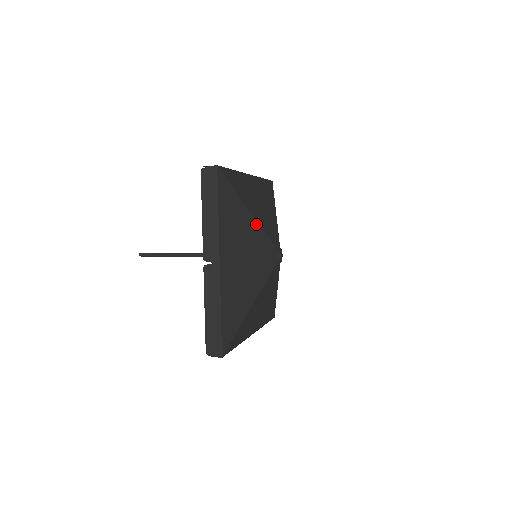
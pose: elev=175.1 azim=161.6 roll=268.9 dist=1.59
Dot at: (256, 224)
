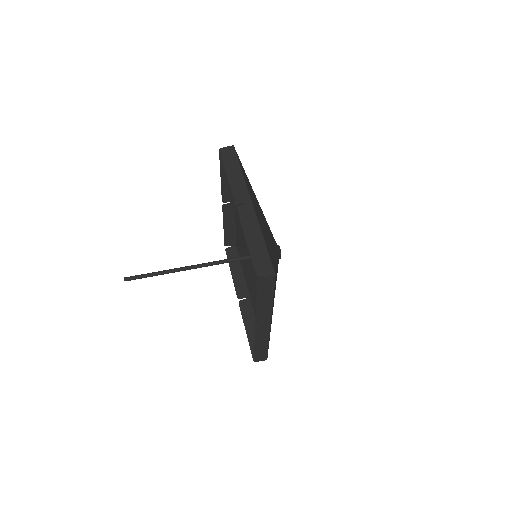
Dot at: (261, 209)
